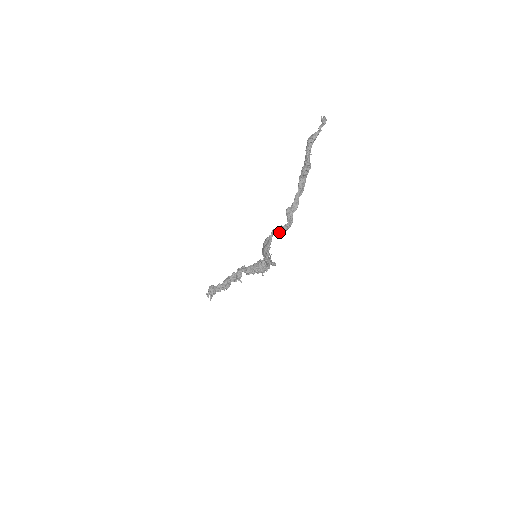
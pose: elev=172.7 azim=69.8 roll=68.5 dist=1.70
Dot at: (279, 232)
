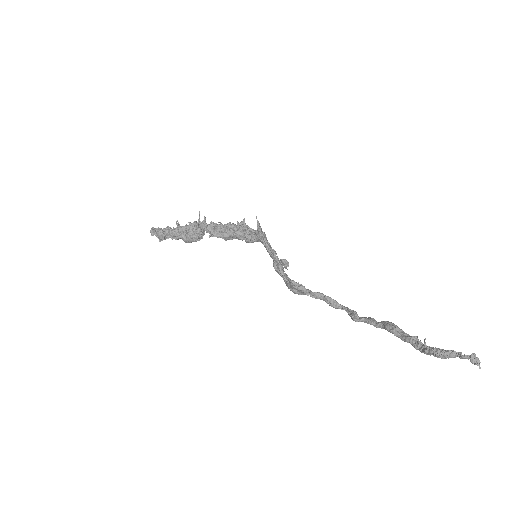
Dot at: (326, 302)
